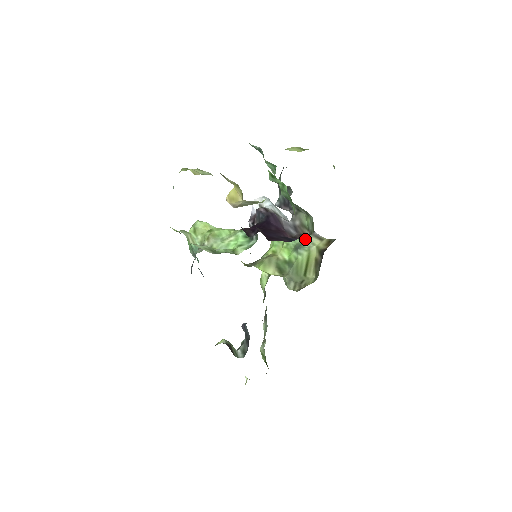
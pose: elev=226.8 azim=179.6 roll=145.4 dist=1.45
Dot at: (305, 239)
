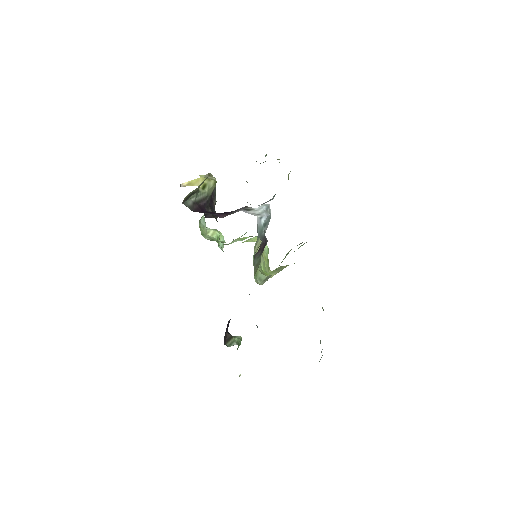
Dot at: occluded
